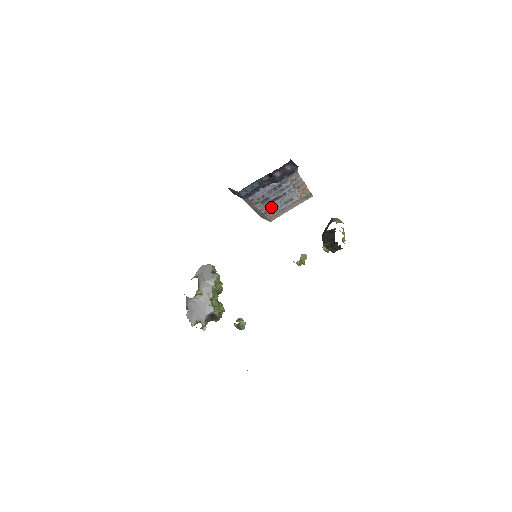
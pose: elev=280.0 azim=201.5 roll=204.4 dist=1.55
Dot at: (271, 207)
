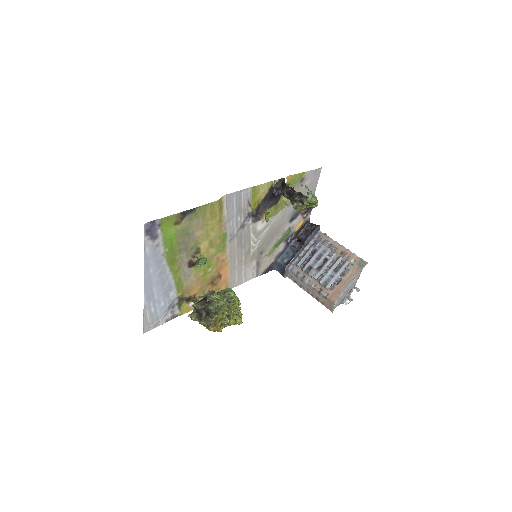
Dot at: (321, 279)
